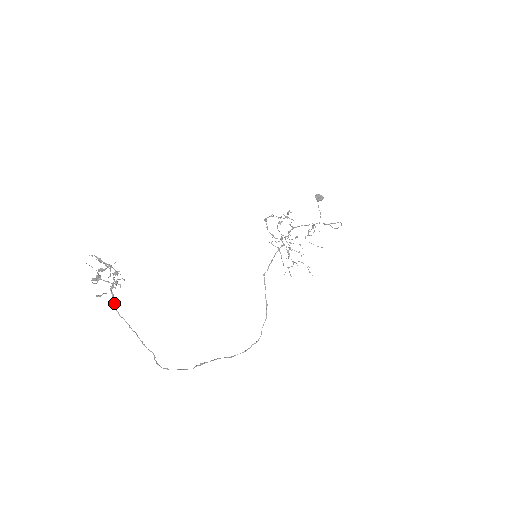
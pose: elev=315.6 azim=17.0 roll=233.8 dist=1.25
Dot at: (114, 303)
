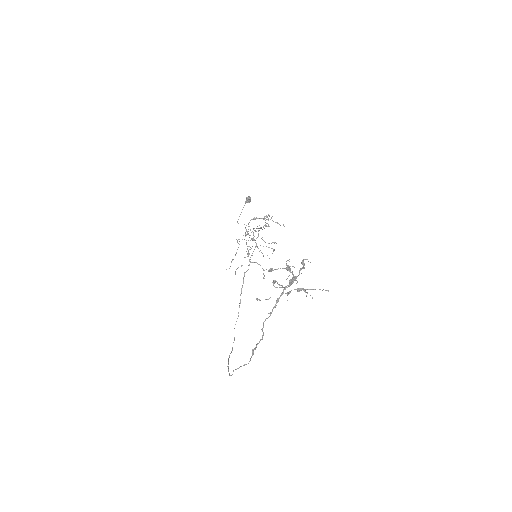
Dot at: occluded
